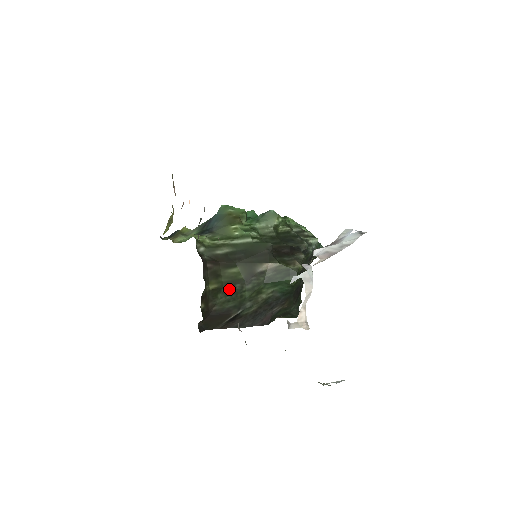
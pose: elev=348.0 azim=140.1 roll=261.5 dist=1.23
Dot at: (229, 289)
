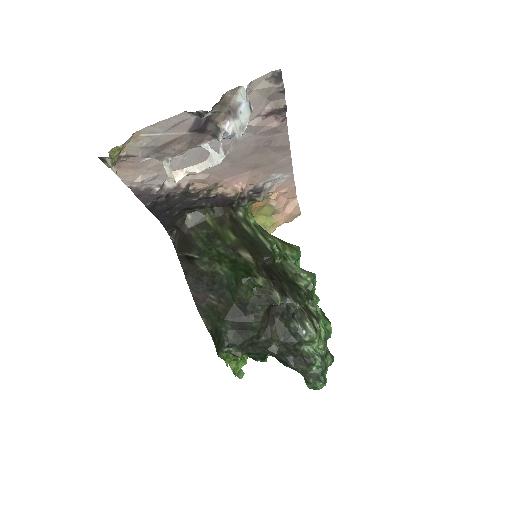
Dot at: (213, 237)
